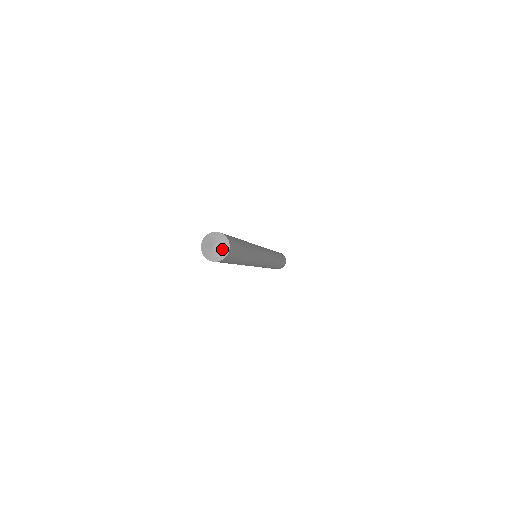
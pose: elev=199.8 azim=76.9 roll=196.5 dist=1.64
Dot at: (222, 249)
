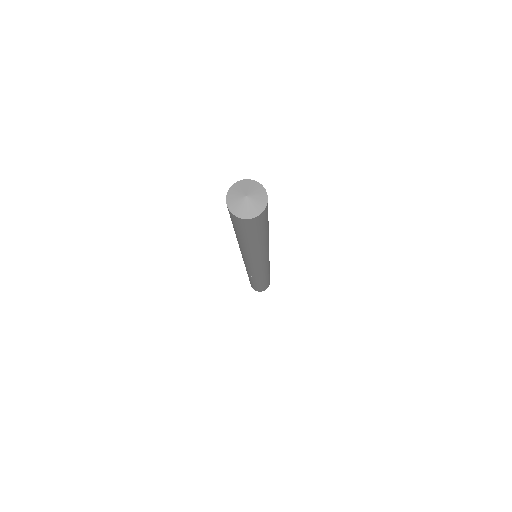
Dot at: (258, 201)
